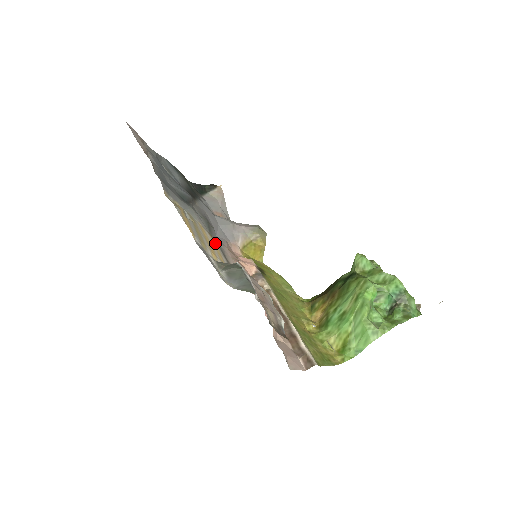
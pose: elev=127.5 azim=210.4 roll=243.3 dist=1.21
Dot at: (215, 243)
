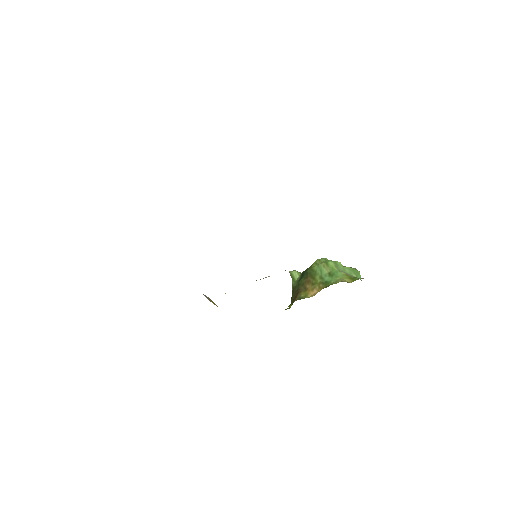
Dot at: occluded
